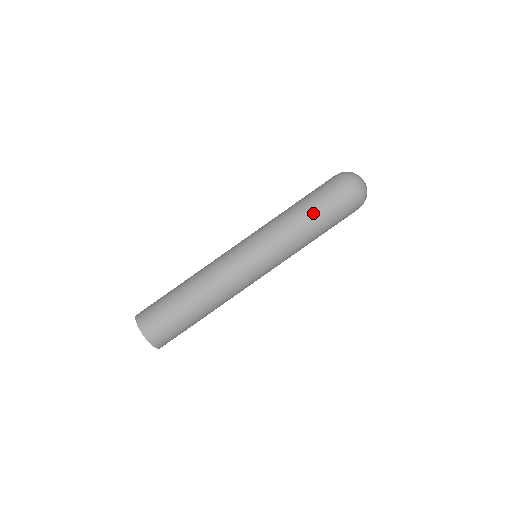
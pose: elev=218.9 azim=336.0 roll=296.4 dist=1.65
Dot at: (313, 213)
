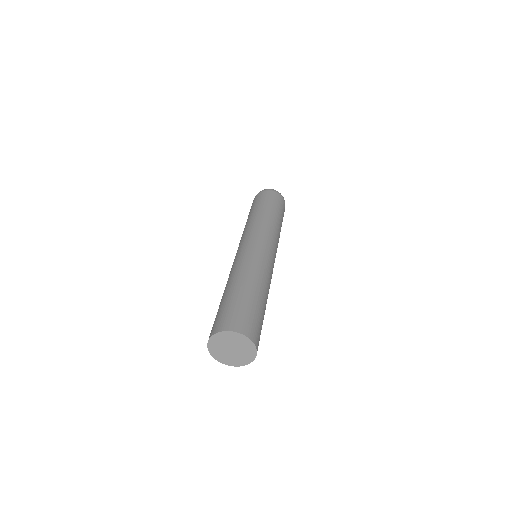
Dot at: (261, 207)
